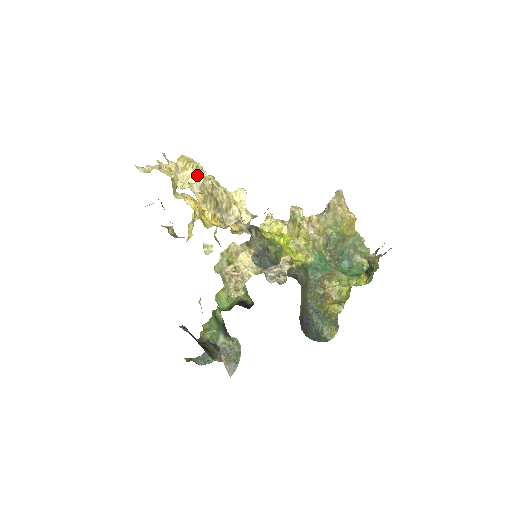
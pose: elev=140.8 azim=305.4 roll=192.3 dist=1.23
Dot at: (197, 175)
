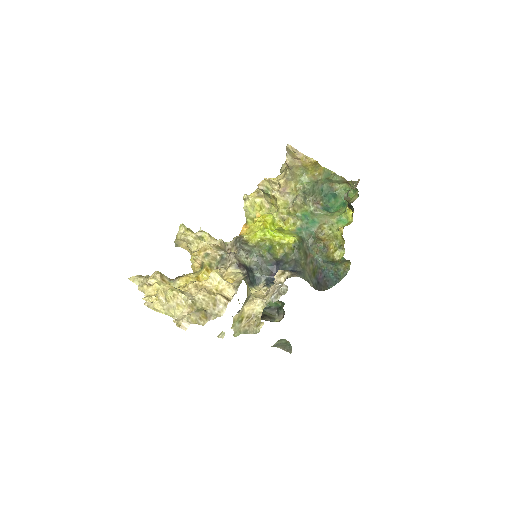
Dot at: (178, 302)
